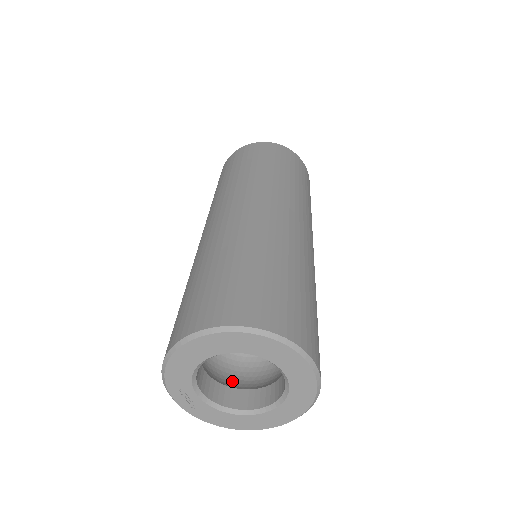
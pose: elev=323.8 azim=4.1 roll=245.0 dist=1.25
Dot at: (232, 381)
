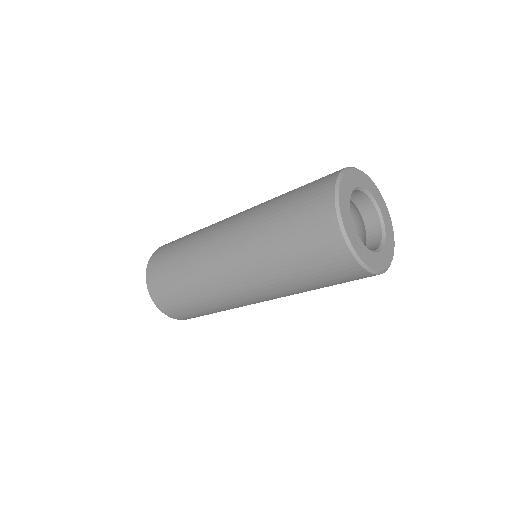
Dot at: occluded
